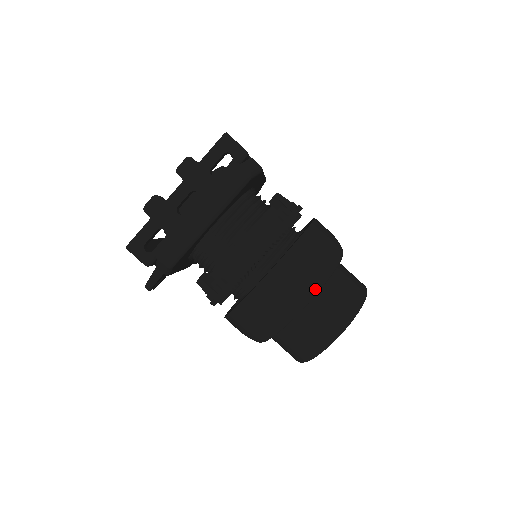
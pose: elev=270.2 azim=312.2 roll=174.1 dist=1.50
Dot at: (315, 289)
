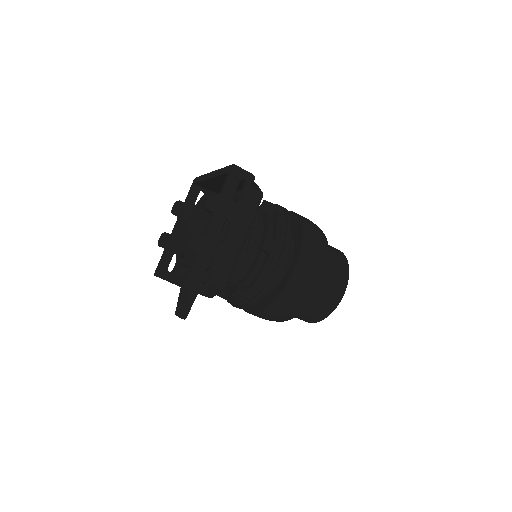
Dot at: (327, 263)
